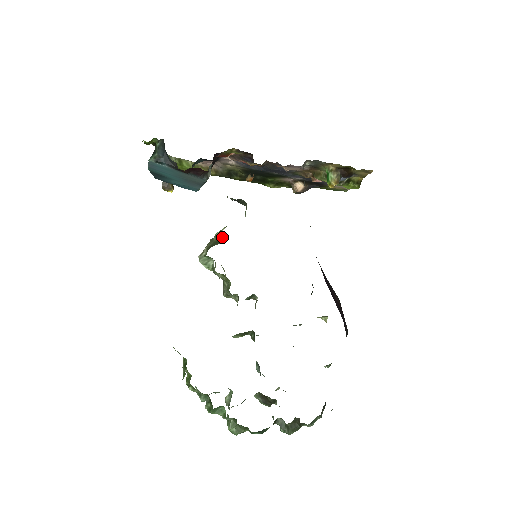
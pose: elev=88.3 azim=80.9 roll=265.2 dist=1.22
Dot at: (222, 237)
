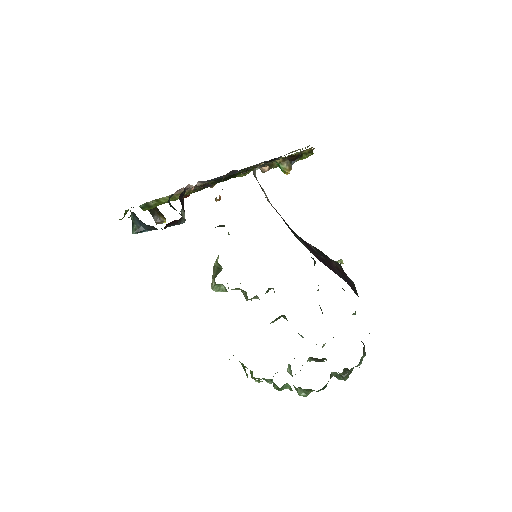
Dot at: (220, 265)
